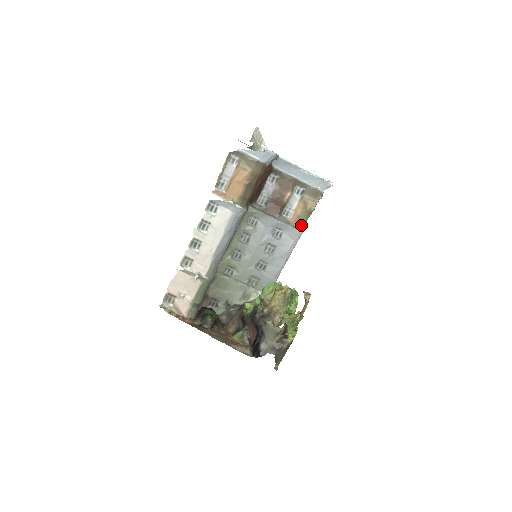
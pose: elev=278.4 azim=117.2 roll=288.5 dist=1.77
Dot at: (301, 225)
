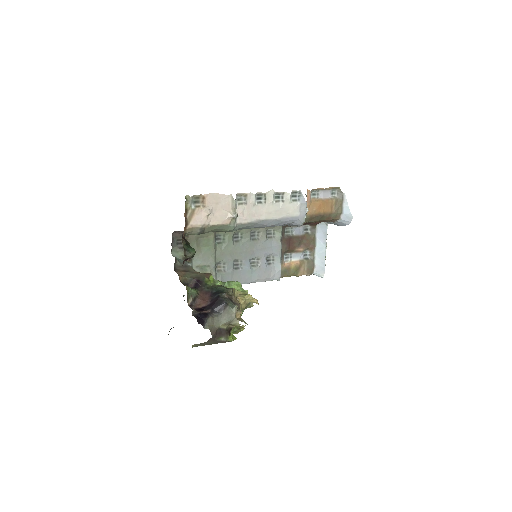
Dot at: (284, 274)
